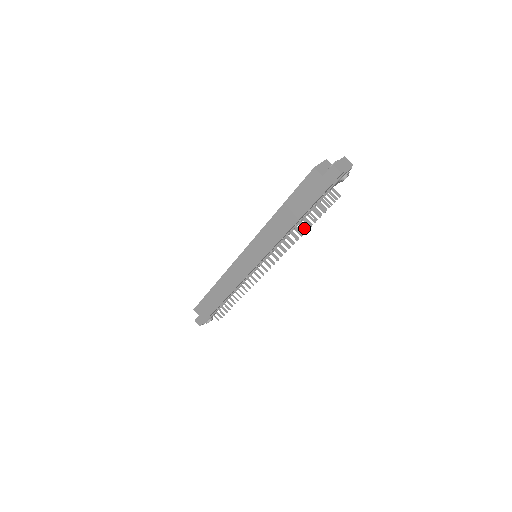
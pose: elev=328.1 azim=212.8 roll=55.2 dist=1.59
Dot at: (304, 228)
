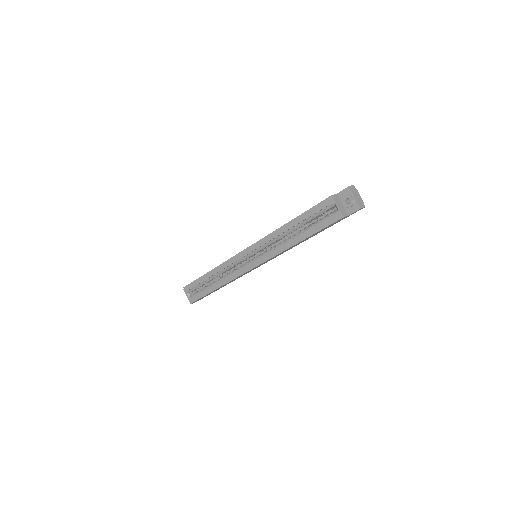
Dot at: occluded
